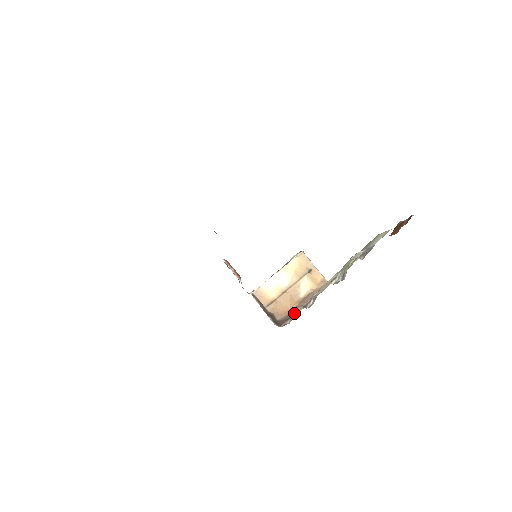
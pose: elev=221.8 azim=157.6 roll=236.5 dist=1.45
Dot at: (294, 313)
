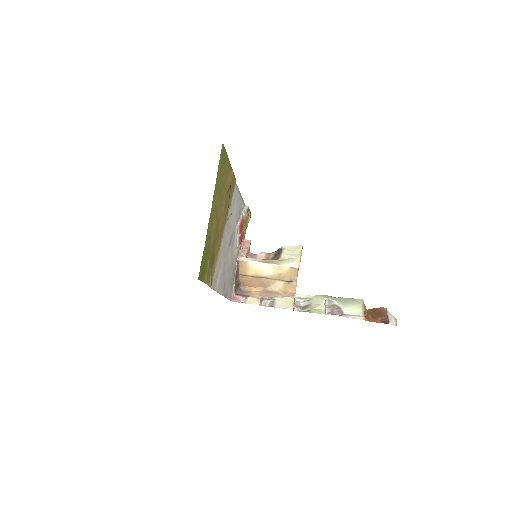
Dot at: (252, 296)
